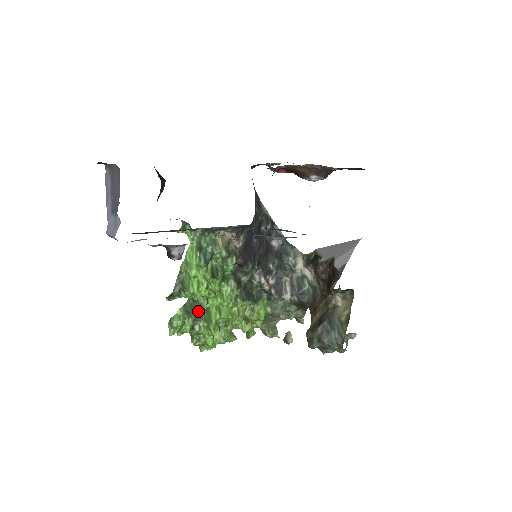
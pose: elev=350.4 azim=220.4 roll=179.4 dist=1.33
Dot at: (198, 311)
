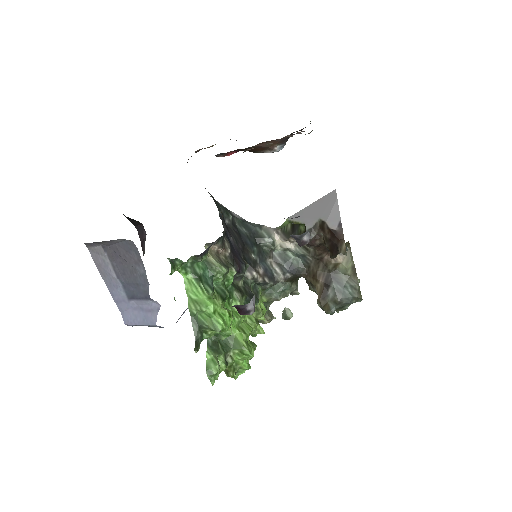
Dot at: (221, 343)
